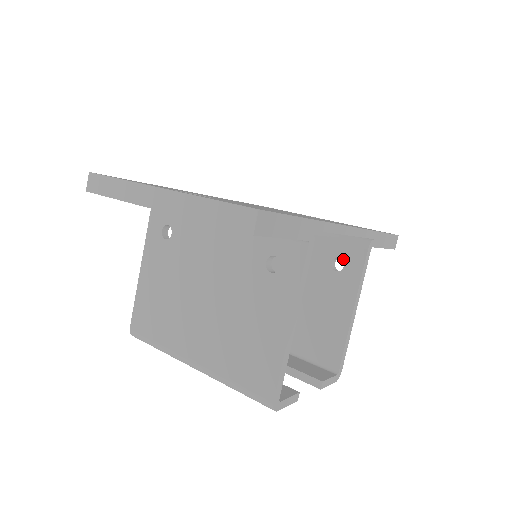
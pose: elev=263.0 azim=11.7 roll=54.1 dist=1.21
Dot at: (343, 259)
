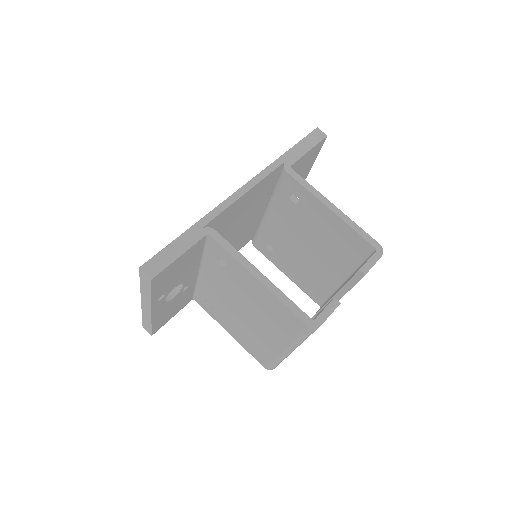
Dot at: (291, 193)
